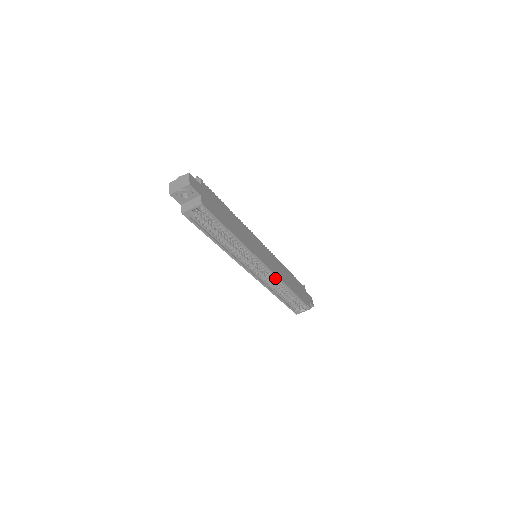
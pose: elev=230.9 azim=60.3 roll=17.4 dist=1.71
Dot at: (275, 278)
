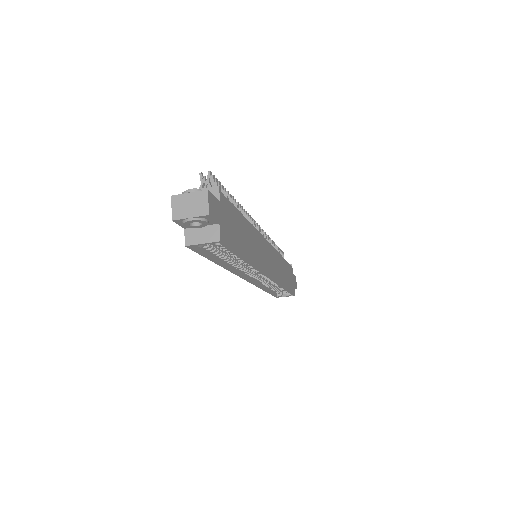
Dot at: occluded
